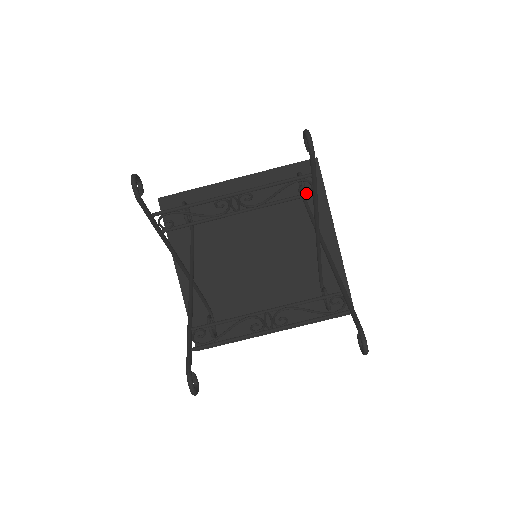
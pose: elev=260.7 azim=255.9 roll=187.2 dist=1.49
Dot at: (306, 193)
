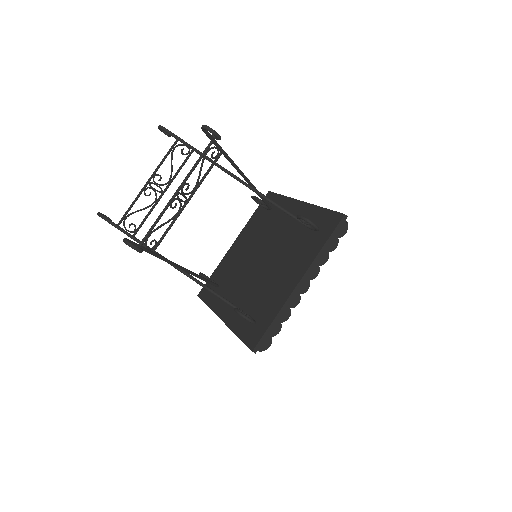
Dot at: (188, 152)
